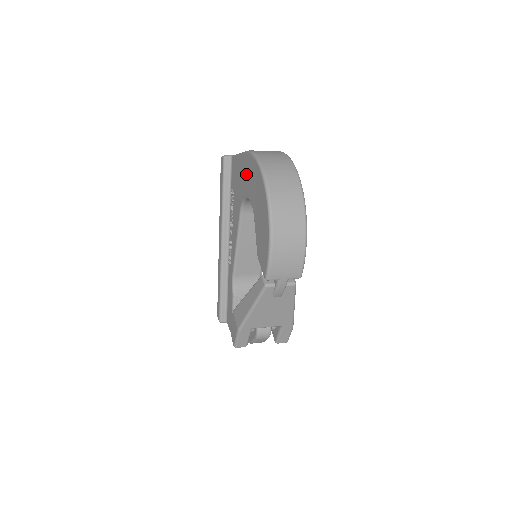
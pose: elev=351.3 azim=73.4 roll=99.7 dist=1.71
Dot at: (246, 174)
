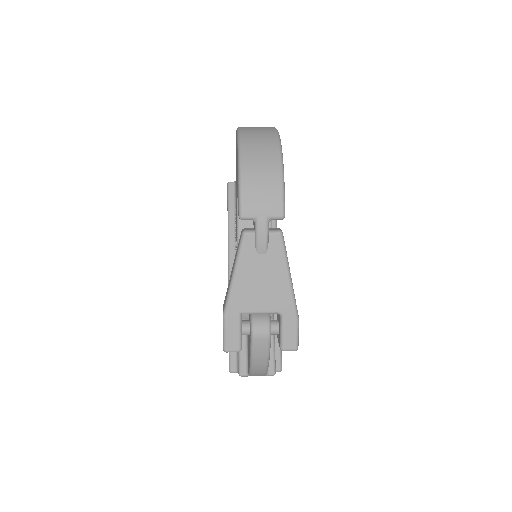
Dot at: occluded
